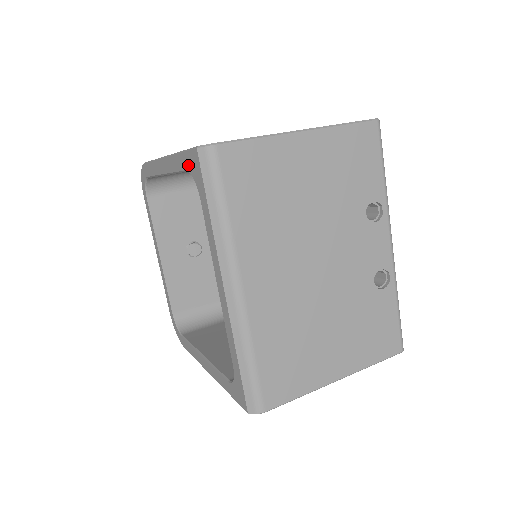
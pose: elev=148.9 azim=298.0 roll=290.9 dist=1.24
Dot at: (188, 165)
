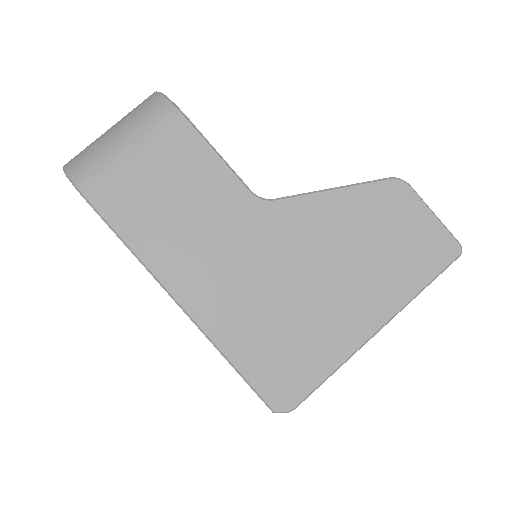
Dot at: occluded
